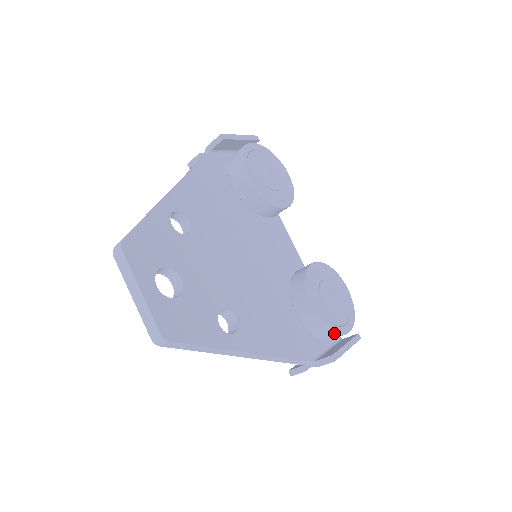
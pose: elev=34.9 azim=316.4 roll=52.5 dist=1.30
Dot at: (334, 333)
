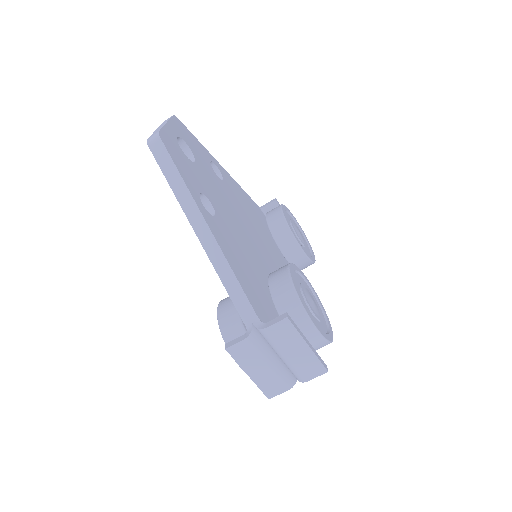
Dot at: (299, 304)
